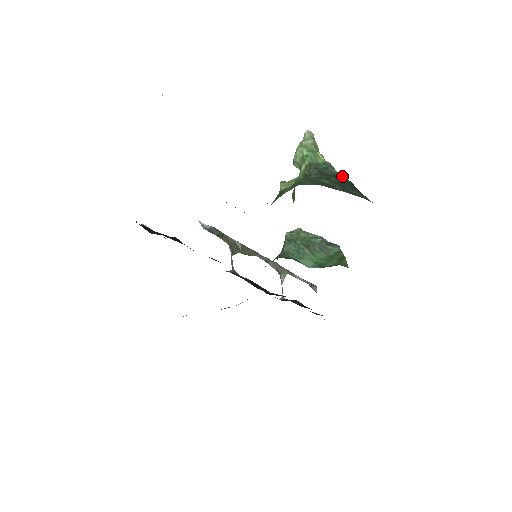
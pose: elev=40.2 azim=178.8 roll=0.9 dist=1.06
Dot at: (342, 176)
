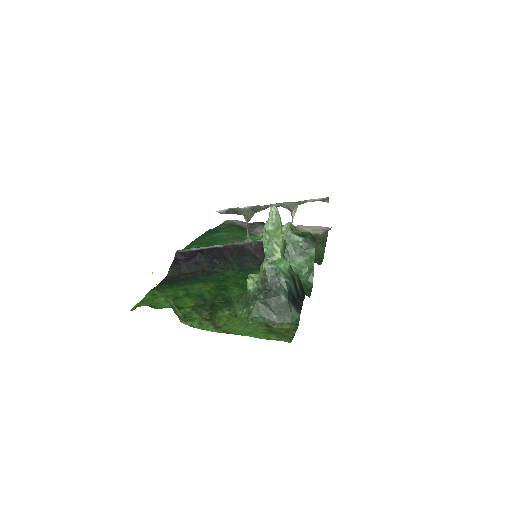
Dot at: (285, 285)
